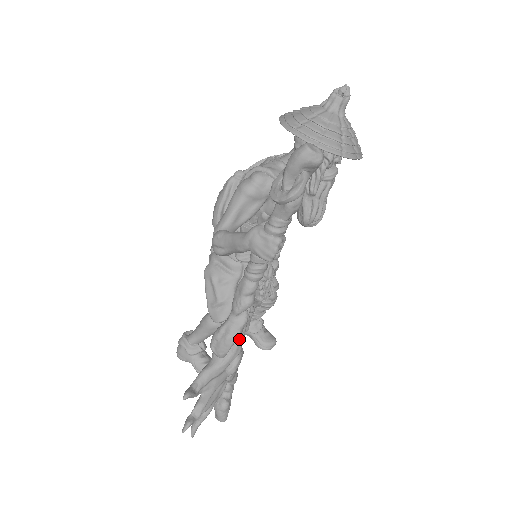
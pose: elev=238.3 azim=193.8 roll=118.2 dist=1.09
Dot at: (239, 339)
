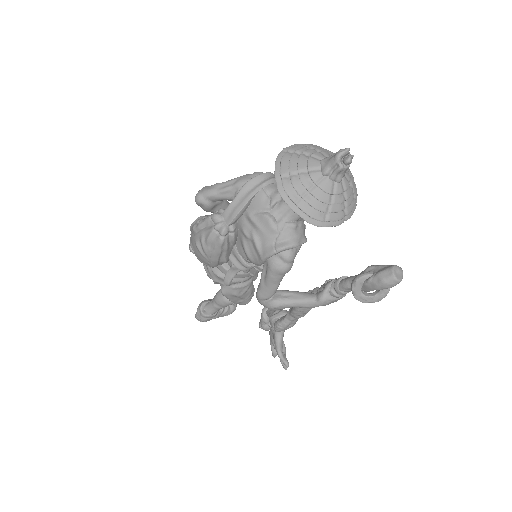
Dot at: occluded
